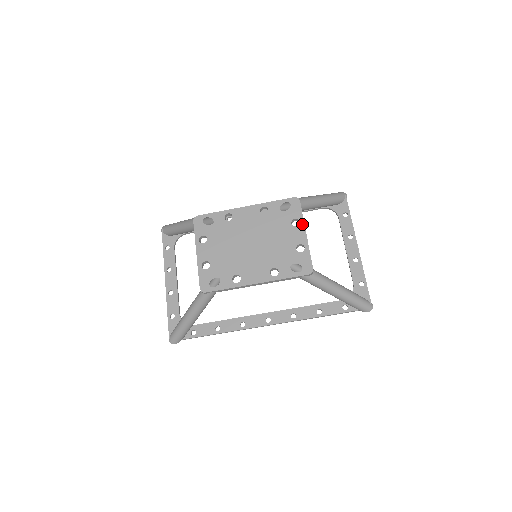
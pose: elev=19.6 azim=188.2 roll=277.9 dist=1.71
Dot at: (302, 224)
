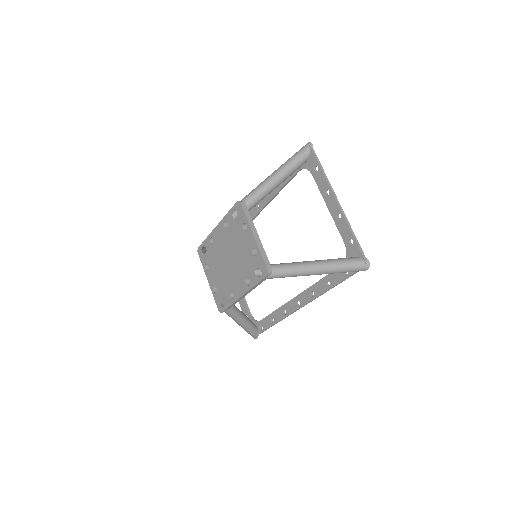
Dot at: (248, 227)
